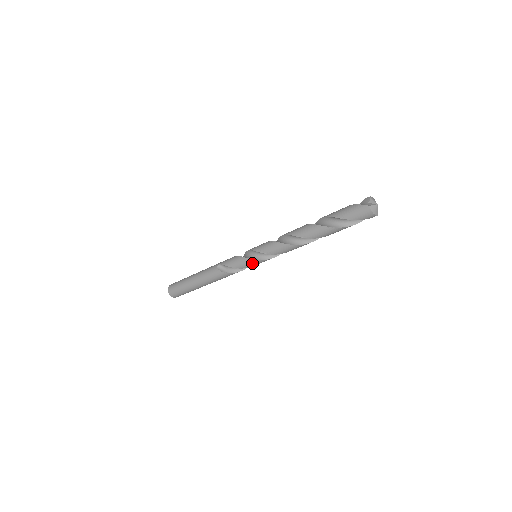
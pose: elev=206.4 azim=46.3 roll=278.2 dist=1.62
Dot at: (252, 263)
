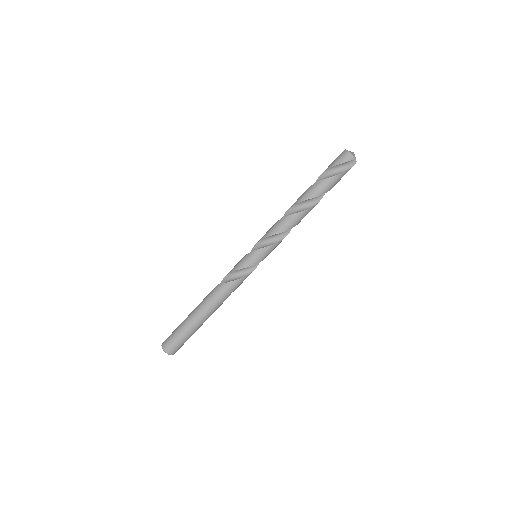
Dot at: (251, 257)
